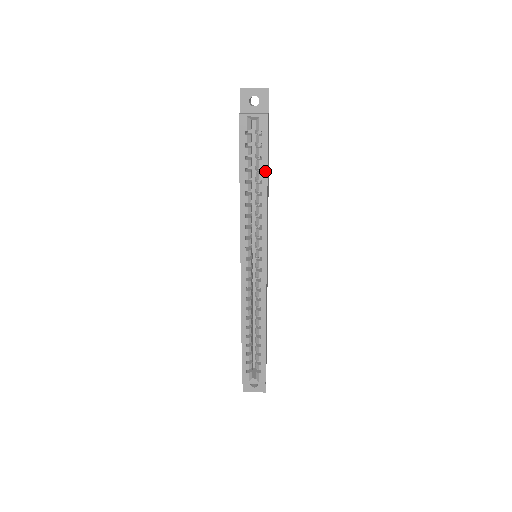
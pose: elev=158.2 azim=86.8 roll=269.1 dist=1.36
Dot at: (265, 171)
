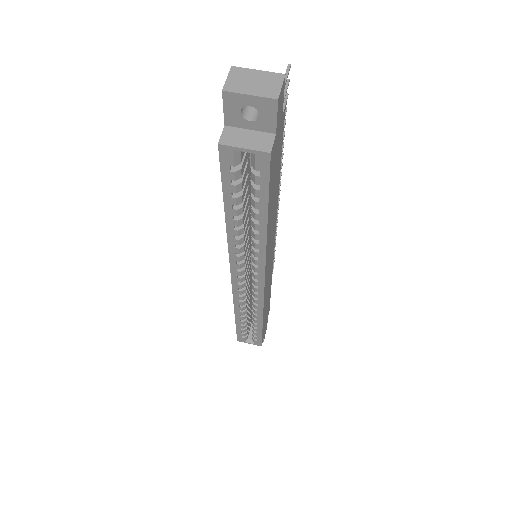
Dot at: (264, 213)
